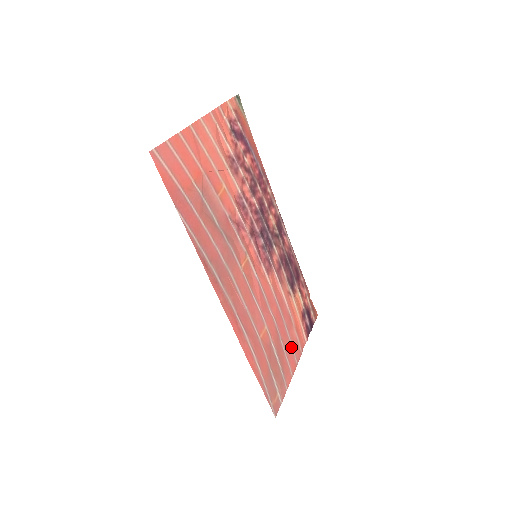
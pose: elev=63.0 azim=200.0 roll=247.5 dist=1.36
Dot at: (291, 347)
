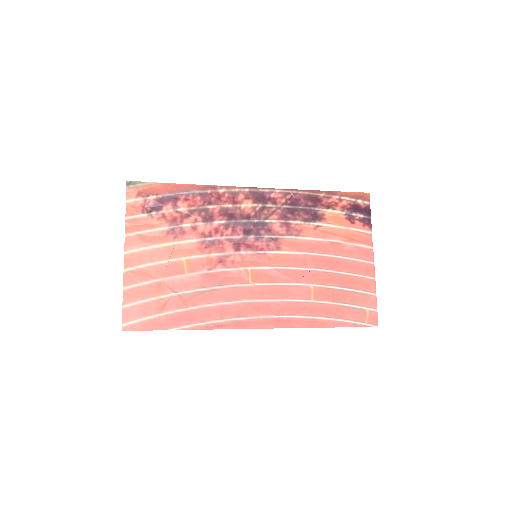
Dot at: (355, 261)
